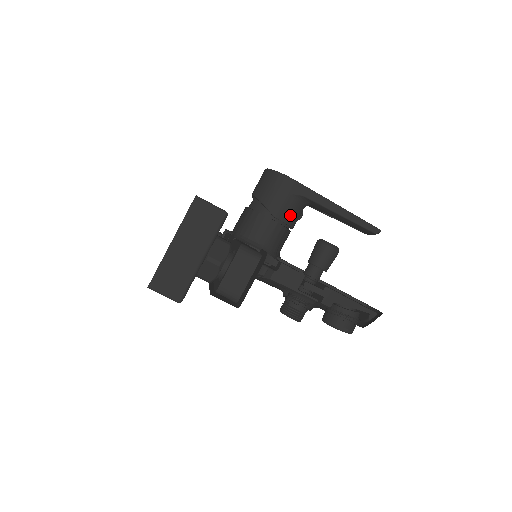
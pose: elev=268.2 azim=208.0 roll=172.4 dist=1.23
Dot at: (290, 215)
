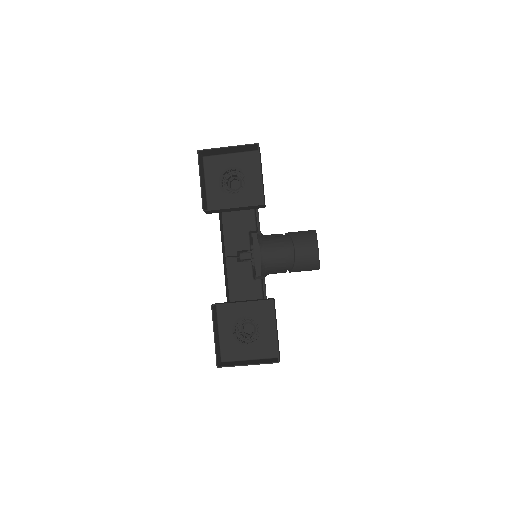
Dot at: occluded
